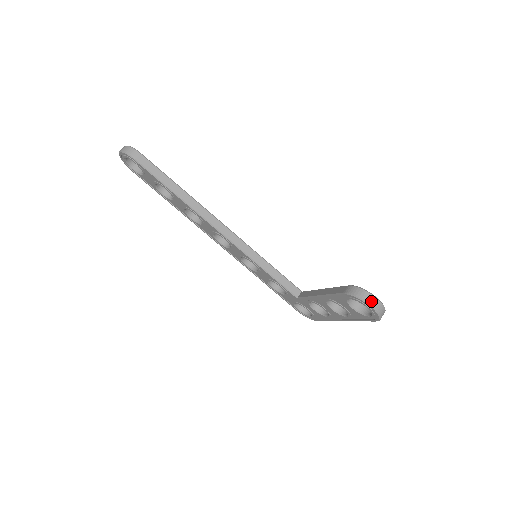
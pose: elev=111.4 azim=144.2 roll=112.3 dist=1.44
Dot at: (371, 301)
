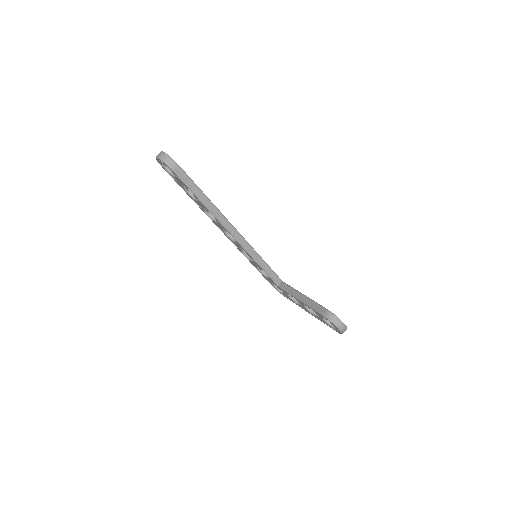
Dot at: (340, 327)
